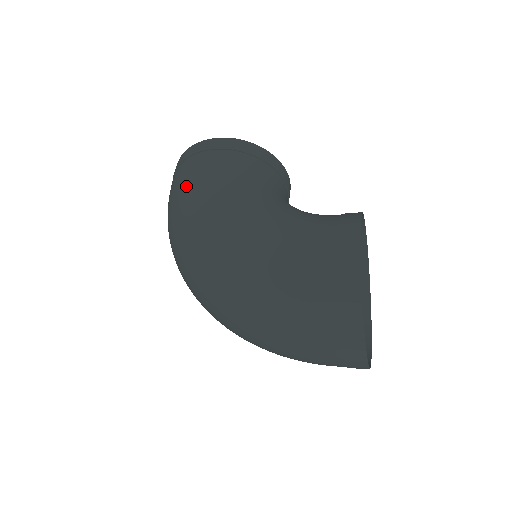
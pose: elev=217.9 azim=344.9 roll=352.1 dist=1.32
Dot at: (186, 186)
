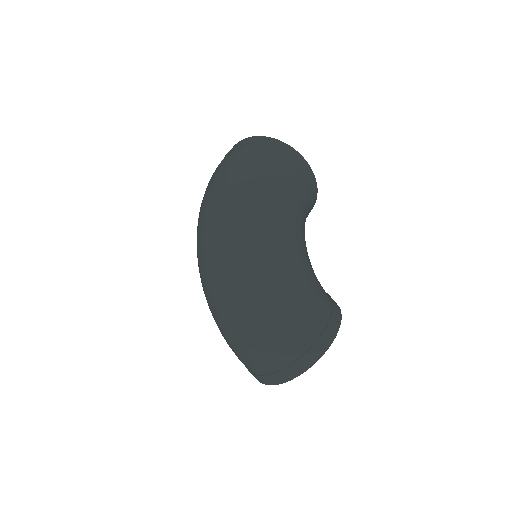
Dot at: (273, 178)
